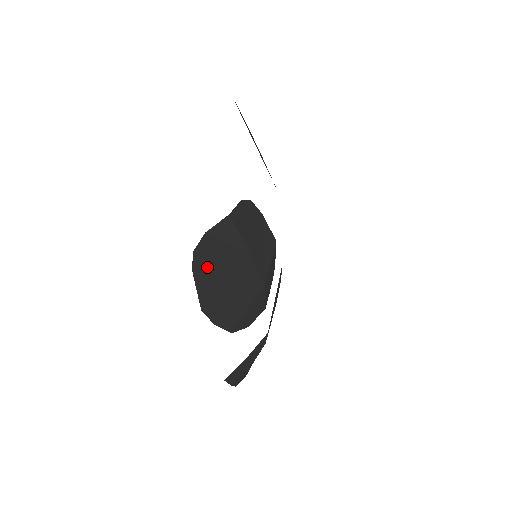
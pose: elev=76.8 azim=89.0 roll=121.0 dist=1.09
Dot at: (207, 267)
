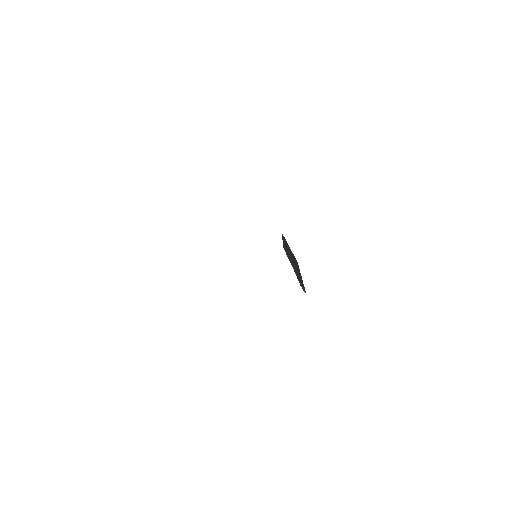
Dot at: (292, 263)
